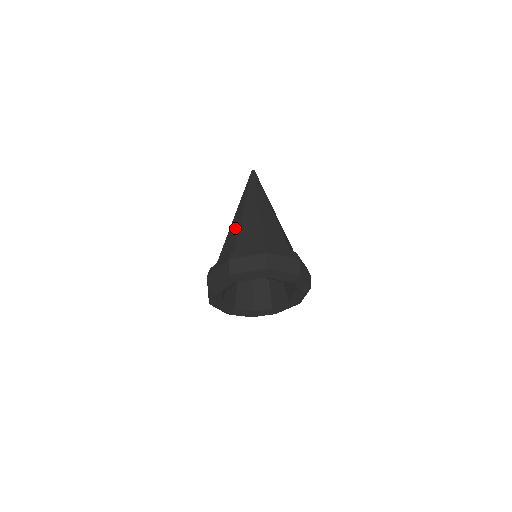
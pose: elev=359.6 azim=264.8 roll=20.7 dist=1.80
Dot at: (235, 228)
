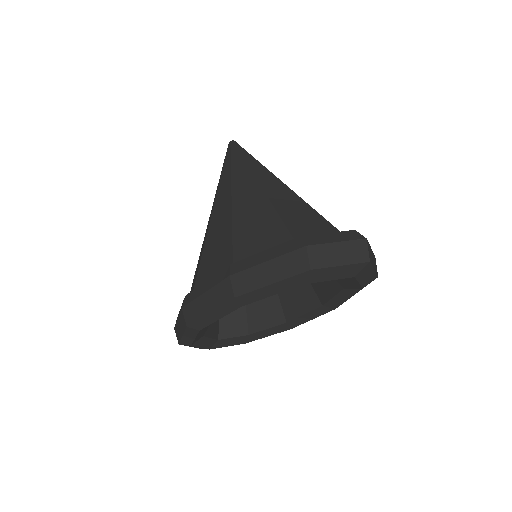
Dot at: (257, 208)
